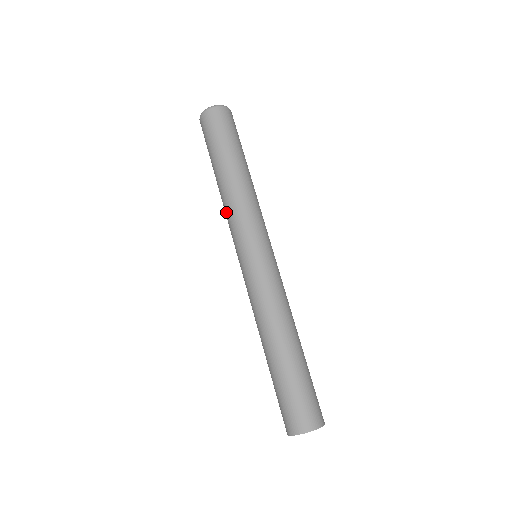
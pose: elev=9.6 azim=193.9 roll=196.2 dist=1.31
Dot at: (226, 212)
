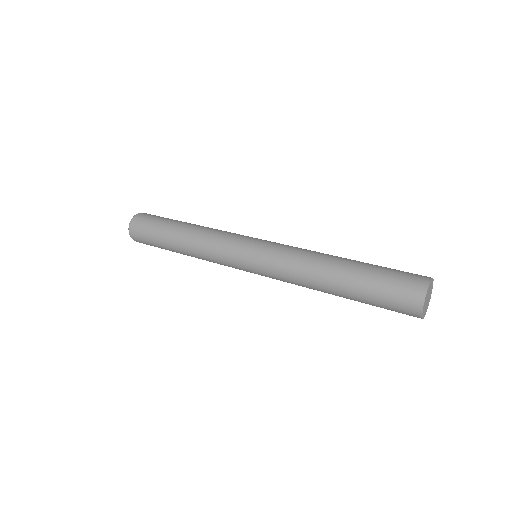
Dot at: (206, 247)
